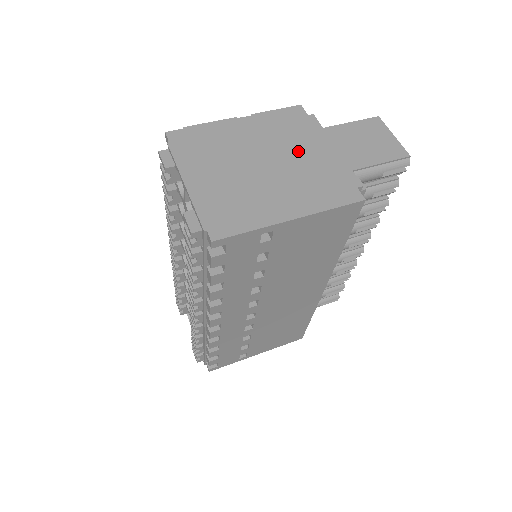
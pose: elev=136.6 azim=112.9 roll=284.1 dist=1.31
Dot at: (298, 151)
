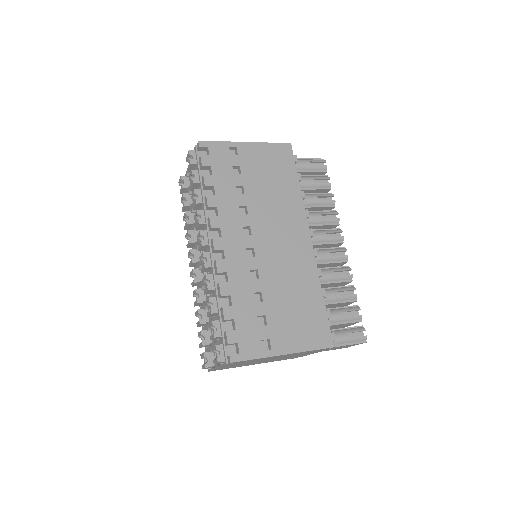
Dot at: occluded
